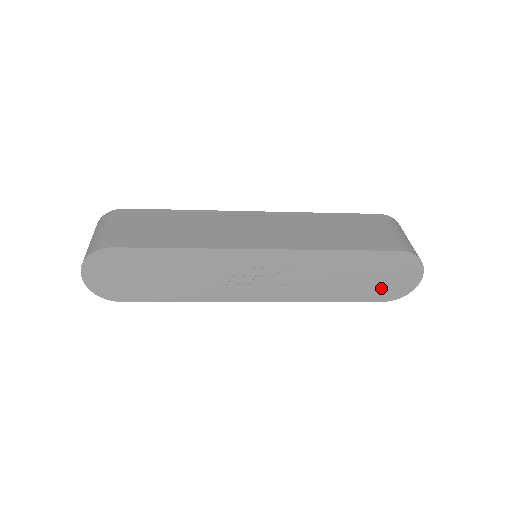
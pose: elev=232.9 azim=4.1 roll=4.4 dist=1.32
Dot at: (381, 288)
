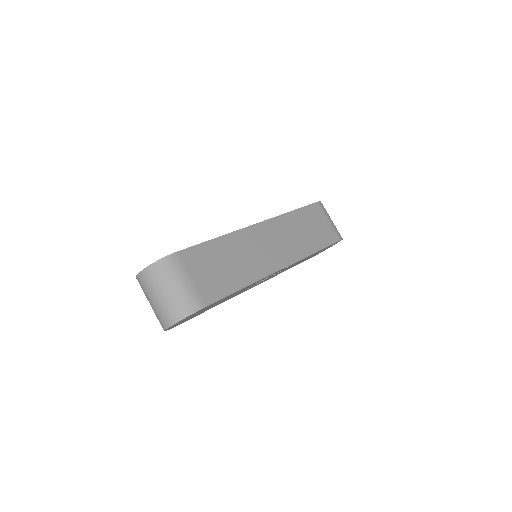
Dot at: occluded
